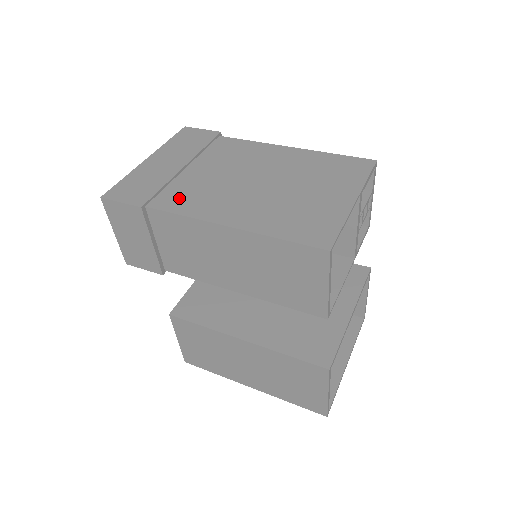
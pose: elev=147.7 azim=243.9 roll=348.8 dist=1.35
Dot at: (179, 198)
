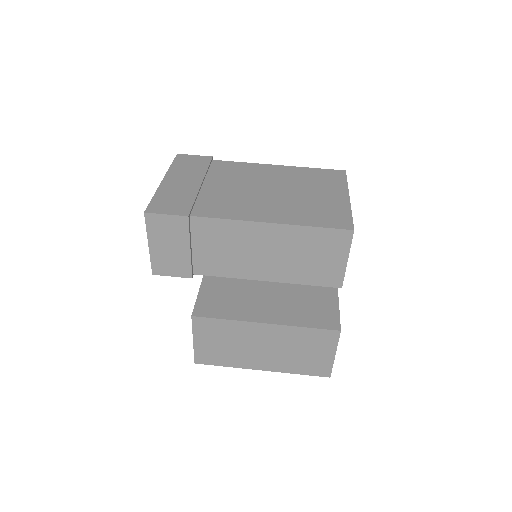
Dot at: (214, 207)
